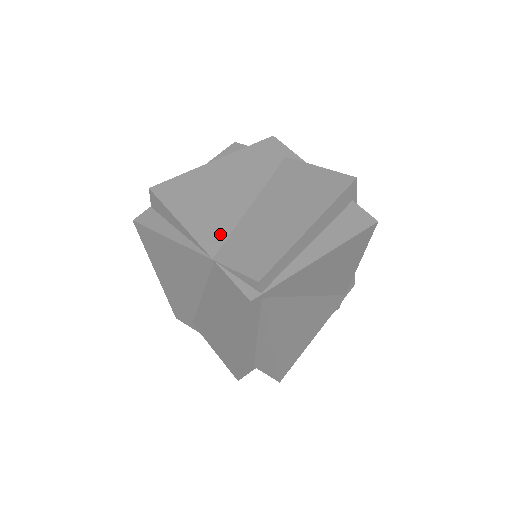
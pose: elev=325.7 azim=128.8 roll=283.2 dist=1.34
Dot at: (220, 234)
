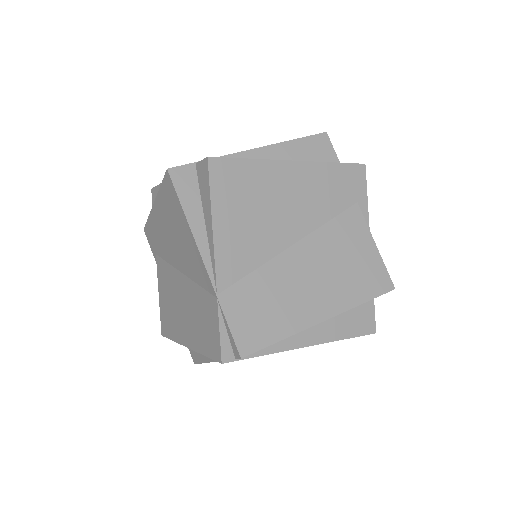
Dot at: (241, 267)
